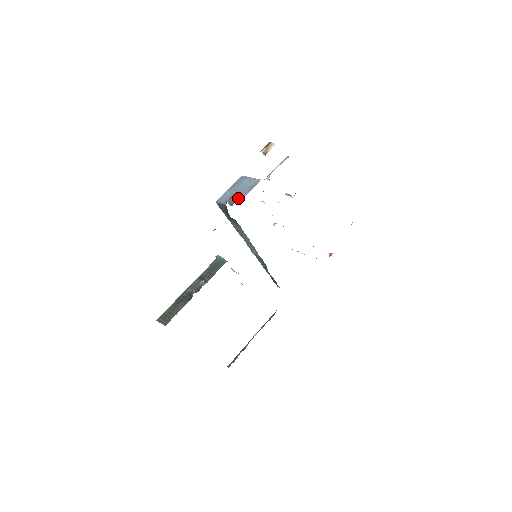
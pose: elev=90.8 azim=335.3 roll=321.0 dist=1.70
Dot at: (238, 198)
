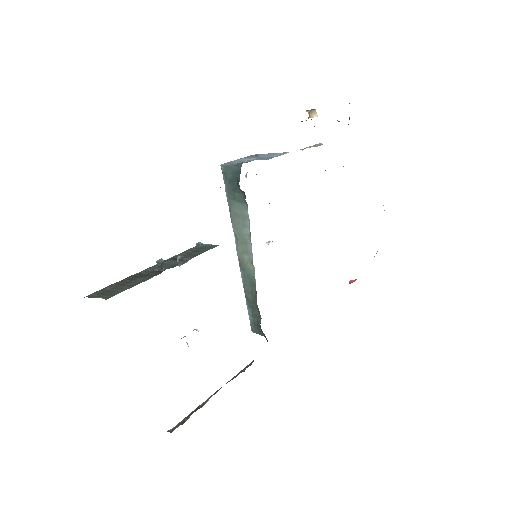
Dot at: (261, 159)
